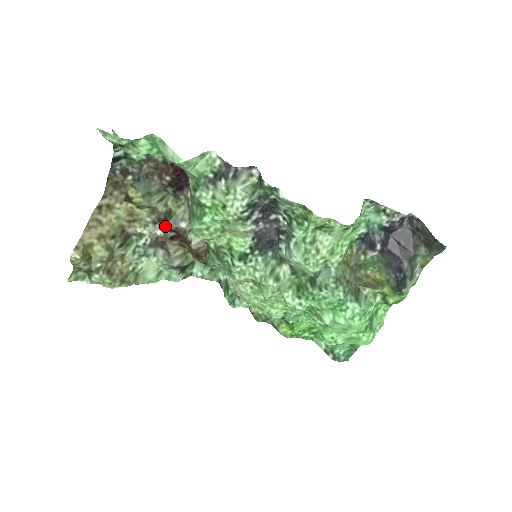
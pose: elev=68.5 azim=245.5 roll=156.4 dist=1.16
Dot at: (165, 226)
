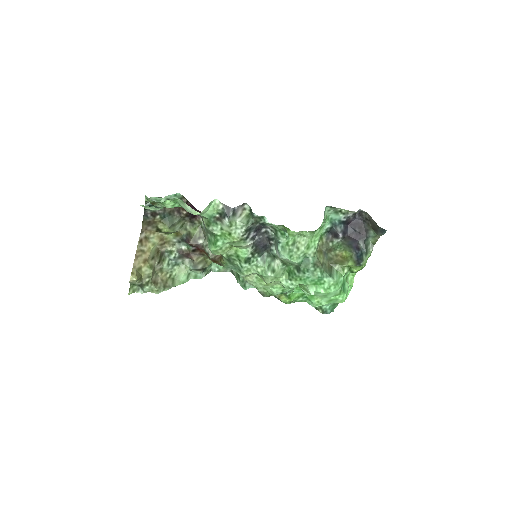
Dot at: (188, 244)
